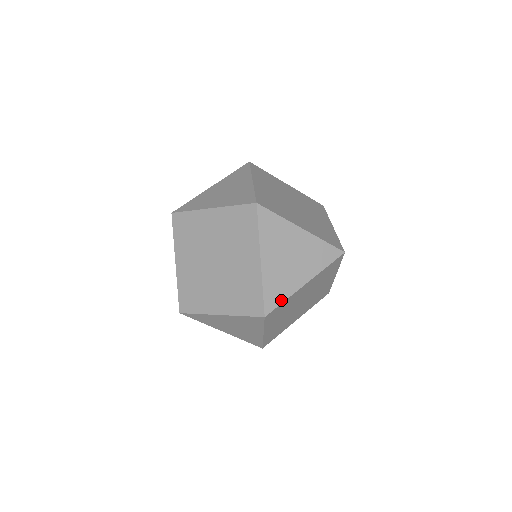
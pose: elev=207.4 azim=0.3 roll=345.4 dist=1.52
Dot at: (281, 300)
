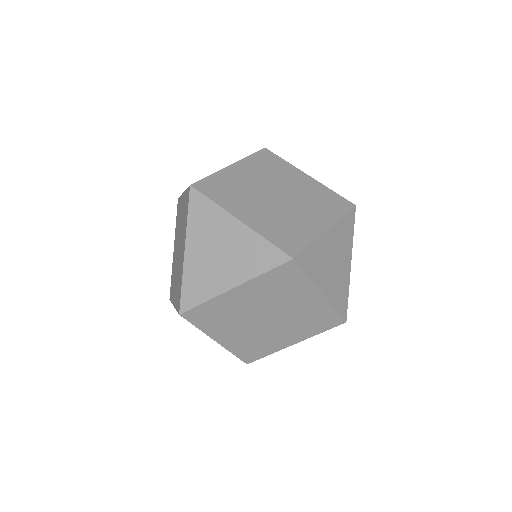
Dot at: (308, 271)
